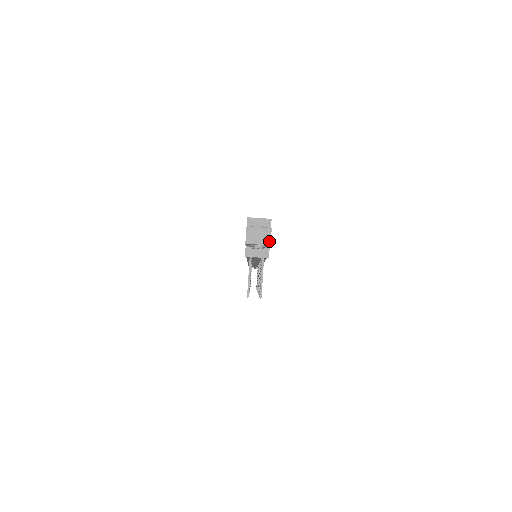
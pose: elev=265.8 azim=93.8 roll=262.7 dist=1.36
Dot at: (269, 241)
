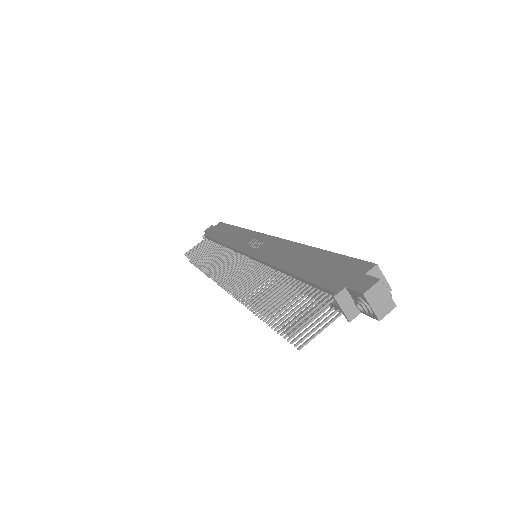
Dot at: (383, 316)
